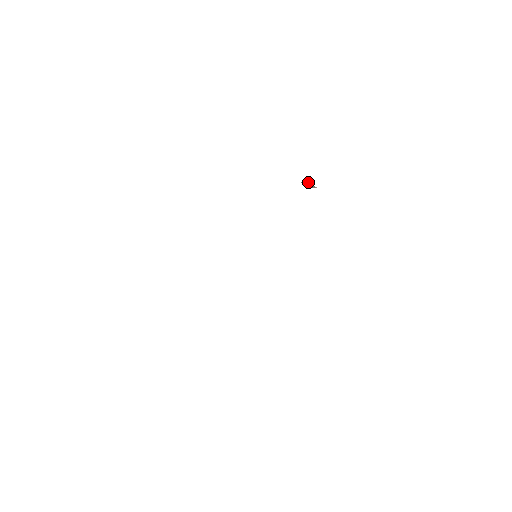
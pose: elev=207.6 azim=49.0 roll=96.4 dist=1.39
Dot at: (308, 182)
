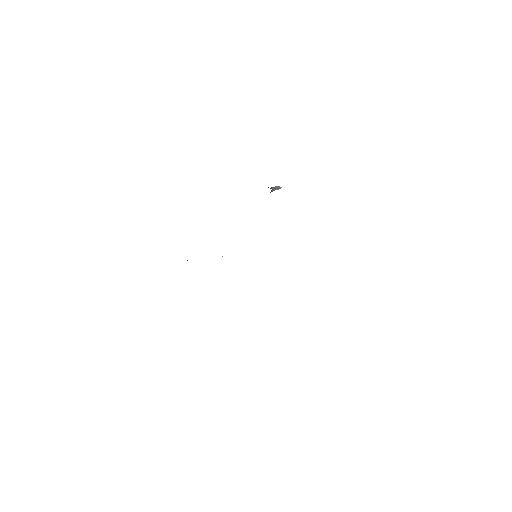
Dot at: (274, 189)
